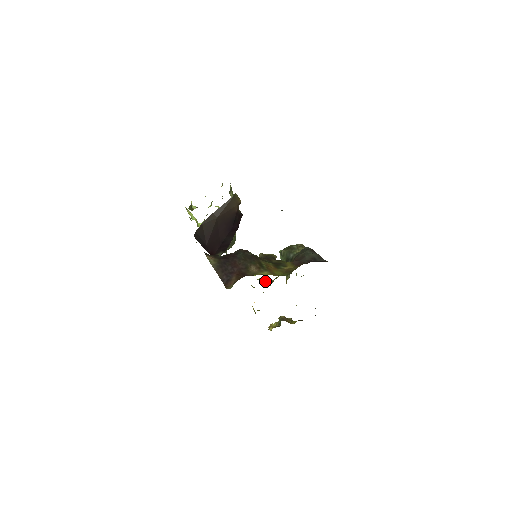
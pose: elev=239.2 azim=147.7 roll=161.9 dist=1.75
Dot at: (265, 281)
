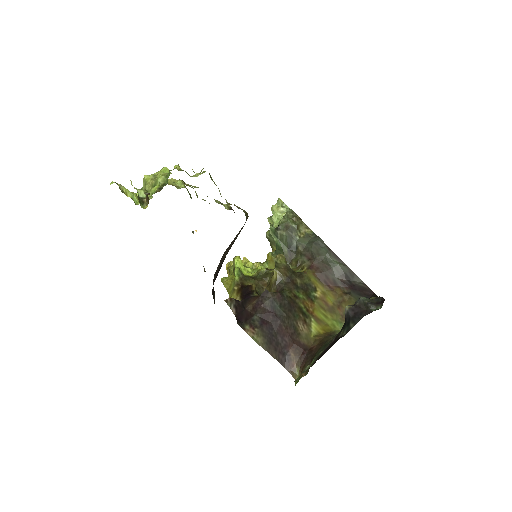
Dot at: occluded
